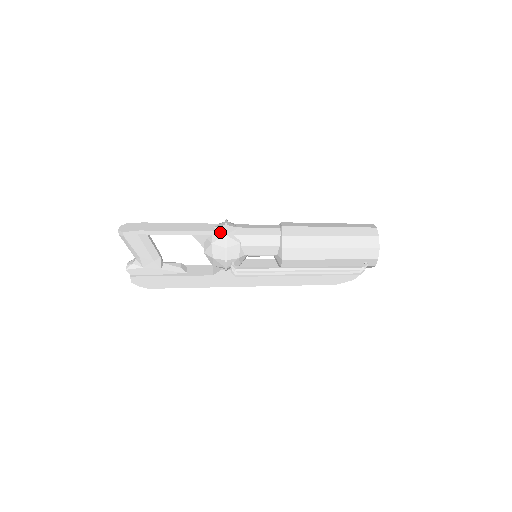
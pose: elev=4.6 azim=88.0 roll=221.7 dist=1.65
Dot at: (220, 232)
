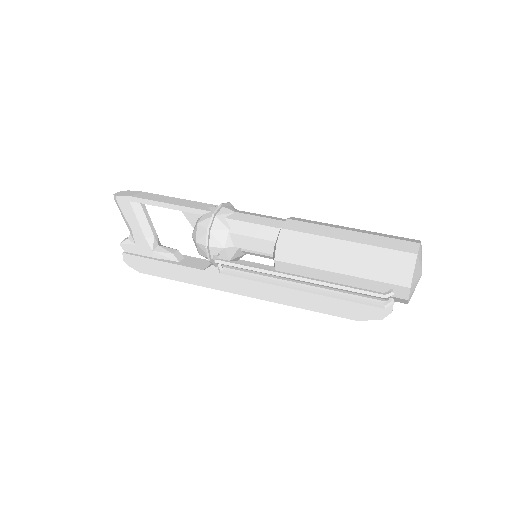
Dot at: (211, 212)
